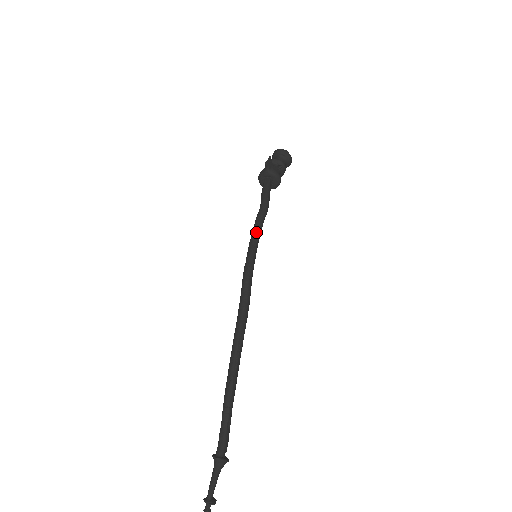
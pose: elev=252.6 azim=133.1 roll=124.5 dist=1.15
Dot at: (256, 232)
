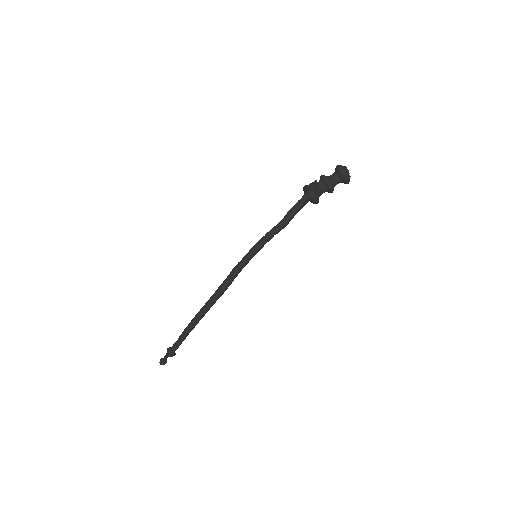
Dot at: (260, 244)
